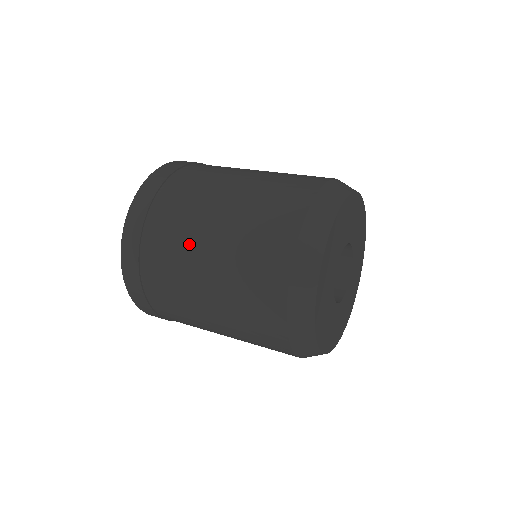
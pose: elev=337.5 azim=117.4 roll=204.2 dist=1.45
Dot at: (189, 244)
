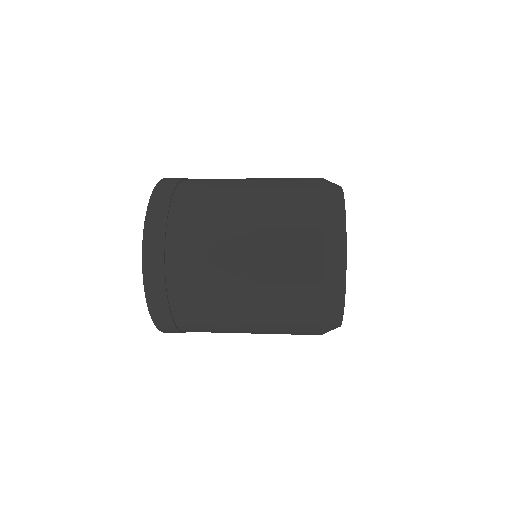
Dot at: (220, 241)
